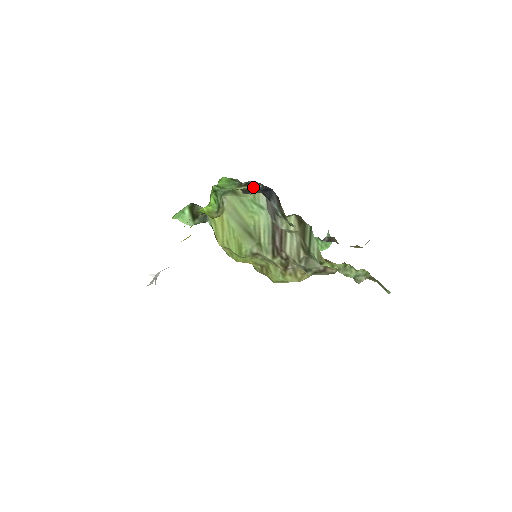
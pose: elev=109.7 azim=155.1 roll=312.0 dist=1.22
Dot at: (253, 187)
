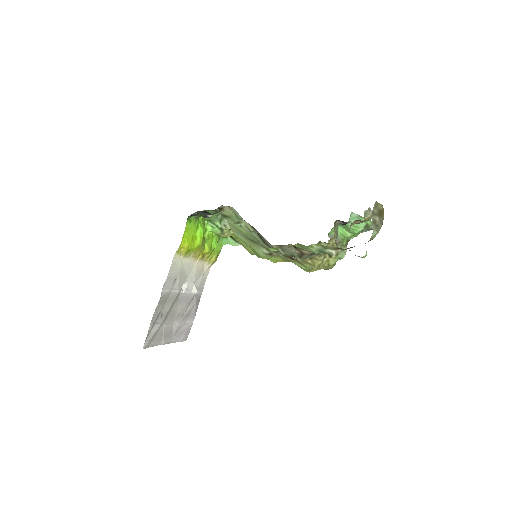
Dot at: (229, 209)
